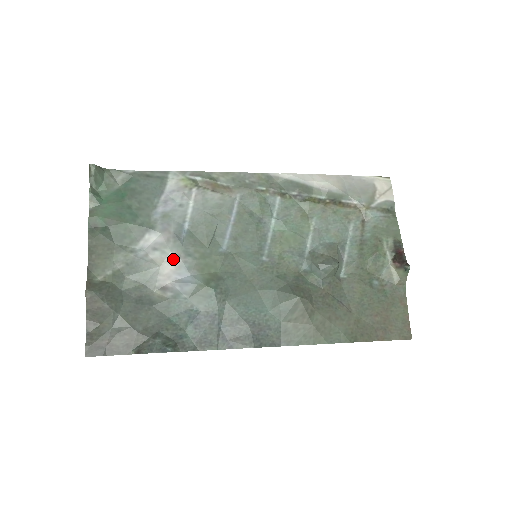
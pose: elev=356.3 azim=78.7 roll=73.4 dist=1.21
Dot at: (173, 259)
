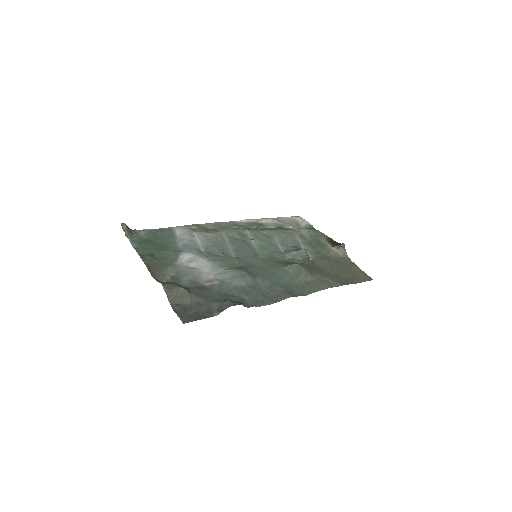
Dot at: (207, 263)
